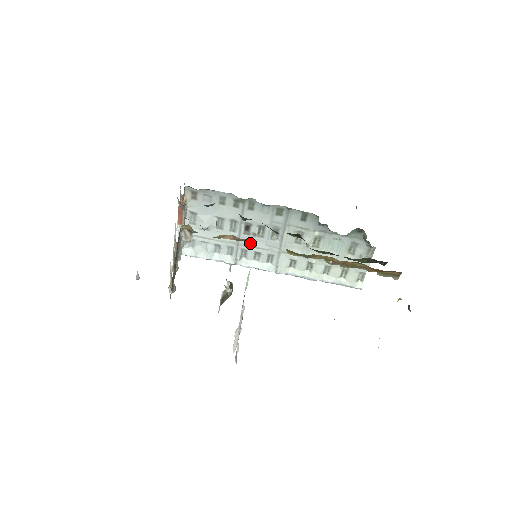
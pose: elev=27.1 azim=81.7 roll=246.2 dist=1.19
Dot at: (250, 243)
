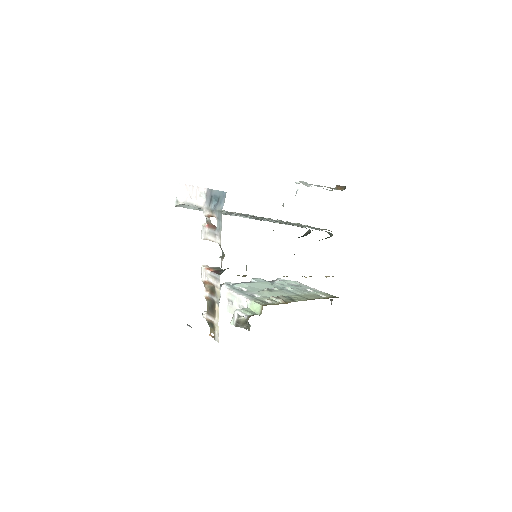
Dot at: occluded
